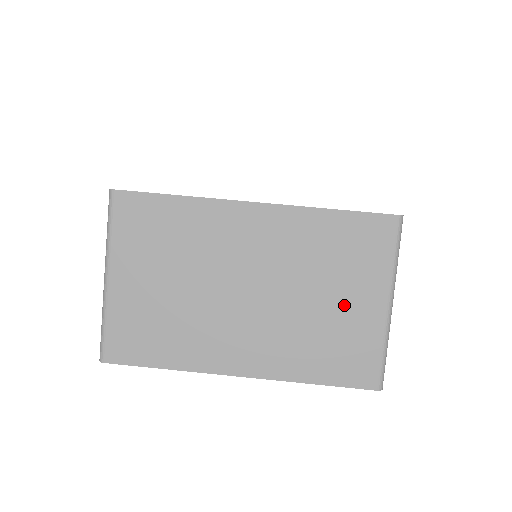
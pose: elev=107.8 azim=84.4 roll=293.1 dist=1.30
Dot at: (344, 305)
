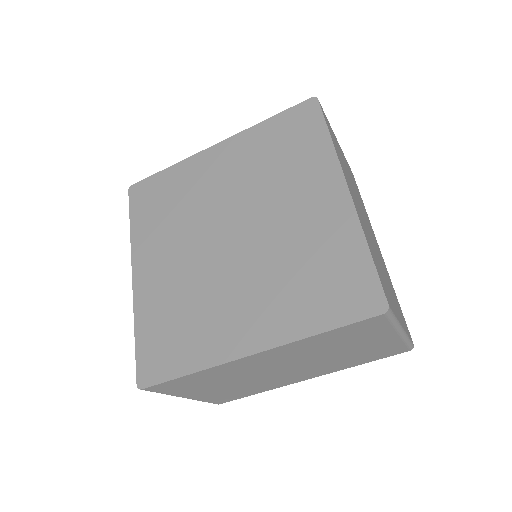
Dot at: (363, 347)
